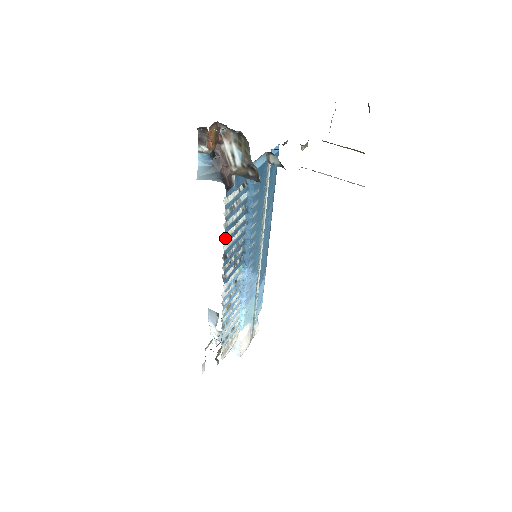
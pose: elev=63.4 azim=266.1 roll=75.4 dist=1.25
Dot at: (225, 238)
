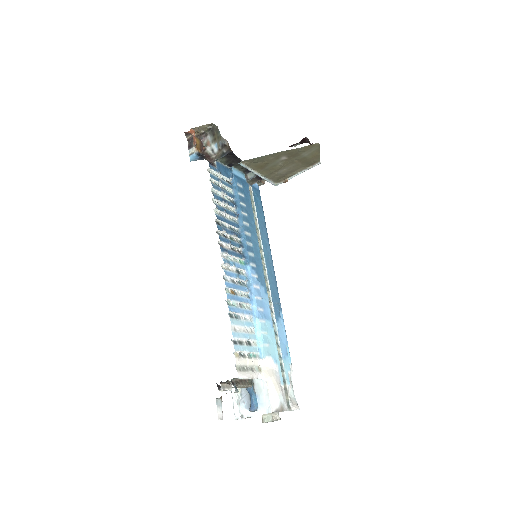
Dot at: (215, 203)
